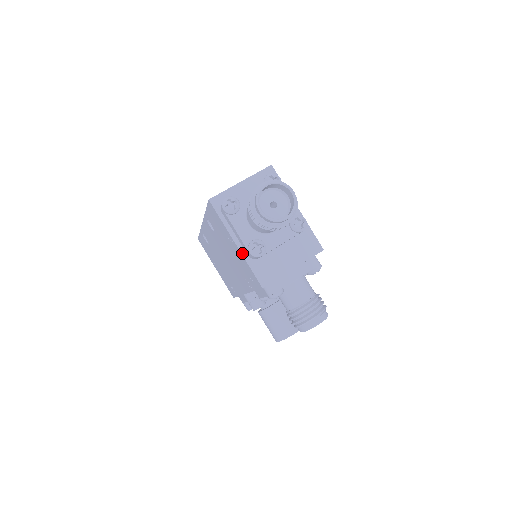
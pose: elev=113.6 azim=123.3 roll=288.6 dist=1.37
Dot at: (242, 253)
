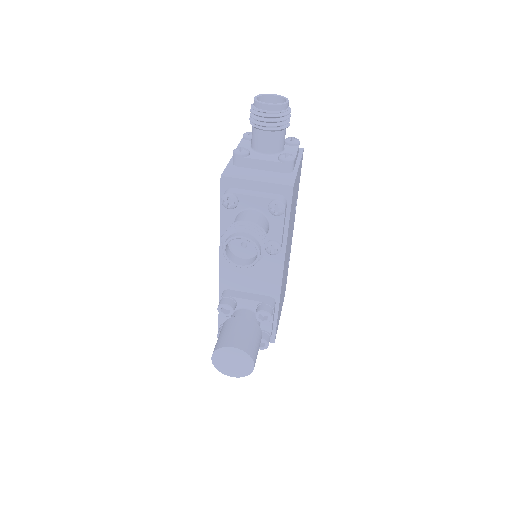
Dot at: (231, 161)
